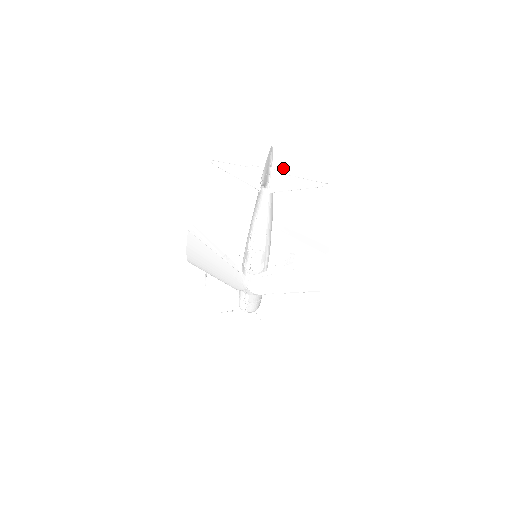
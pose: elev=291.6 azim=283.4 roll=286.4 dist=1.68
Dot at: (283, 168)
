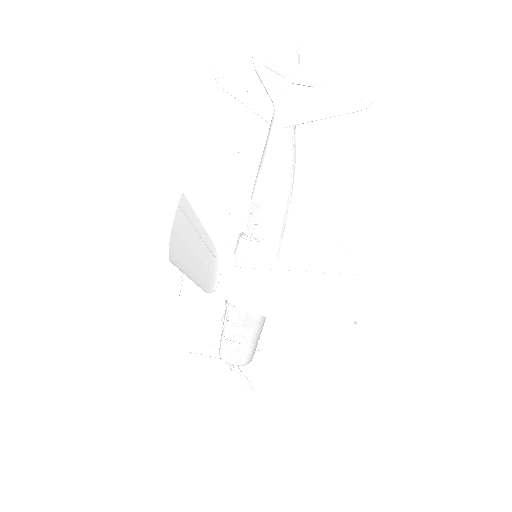
Dot at: (307, 80)
